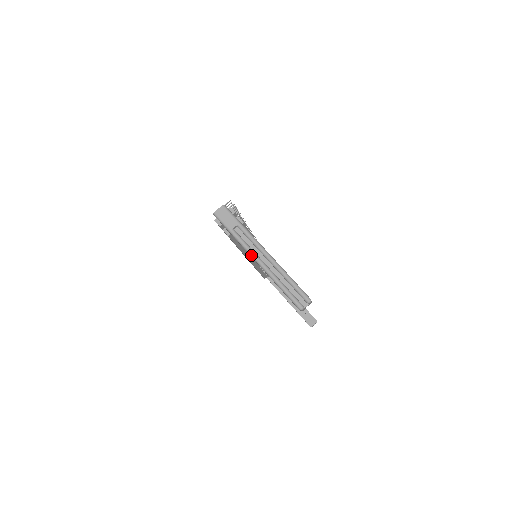
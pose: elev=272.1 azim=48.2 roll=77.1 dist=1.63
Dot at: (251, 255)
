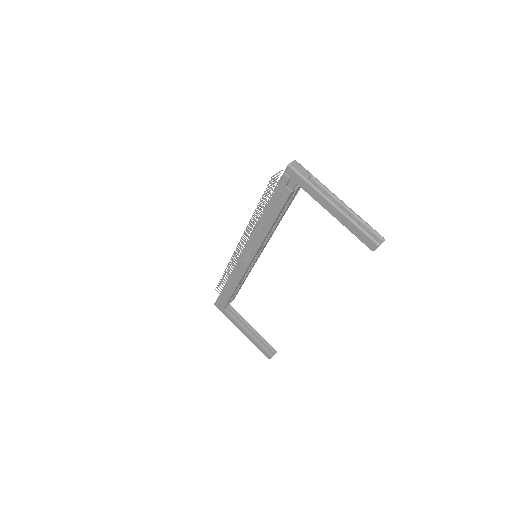
Dot at: (328, 200)
